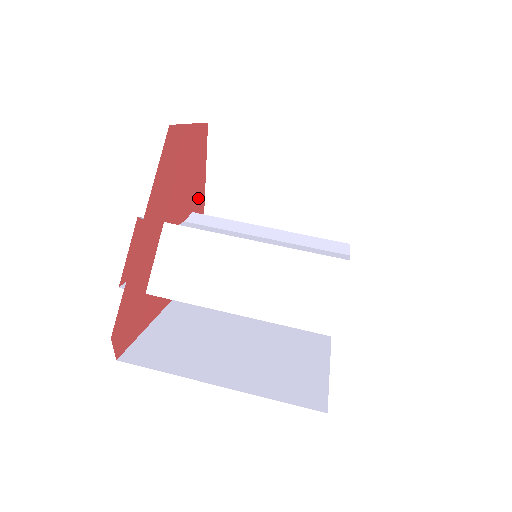
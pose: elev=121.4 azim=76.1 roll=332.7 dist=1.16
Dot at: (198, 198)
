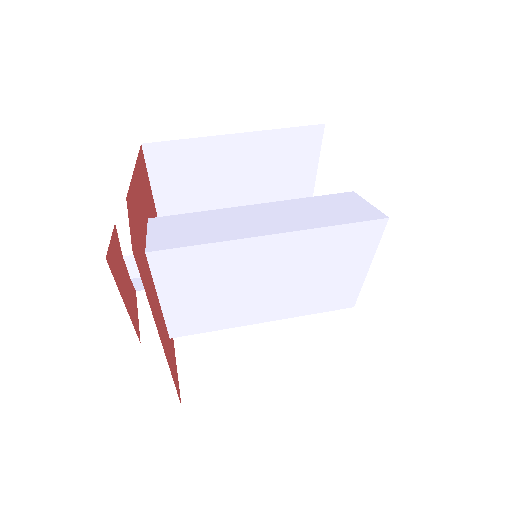
Dot at: occluded
